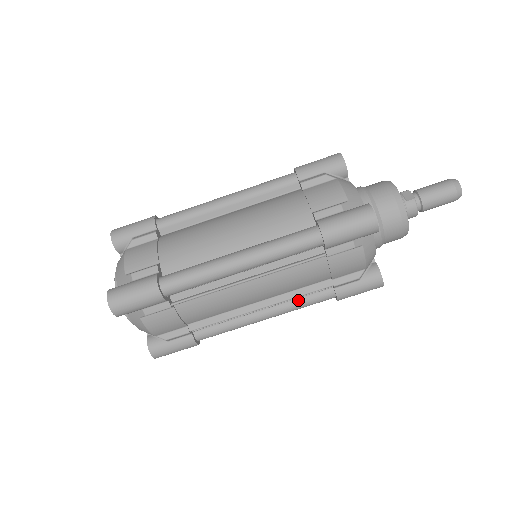
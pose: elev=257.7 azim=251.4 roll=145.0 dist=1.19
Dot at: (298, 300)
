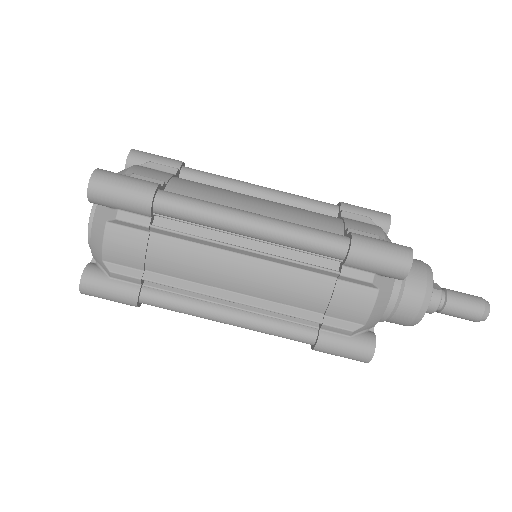
Dot at: (275, 320)
